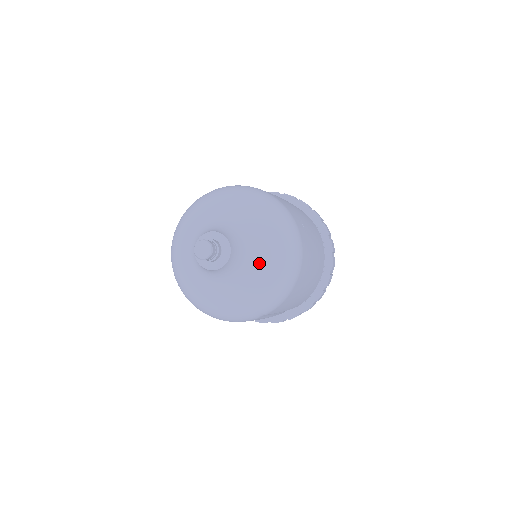
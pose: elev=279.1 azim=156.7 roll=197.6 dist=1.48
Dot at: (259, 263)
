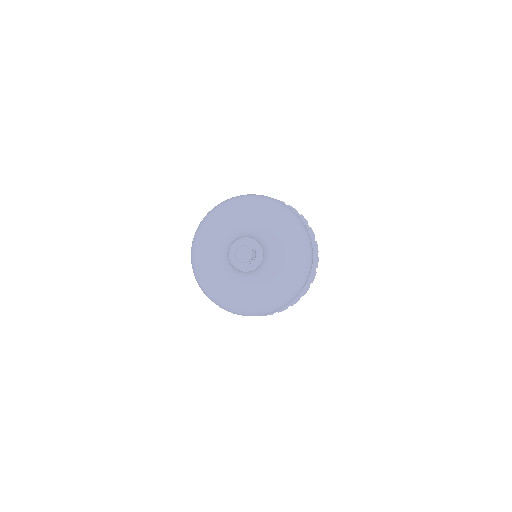
Dot at: (256, 289)
